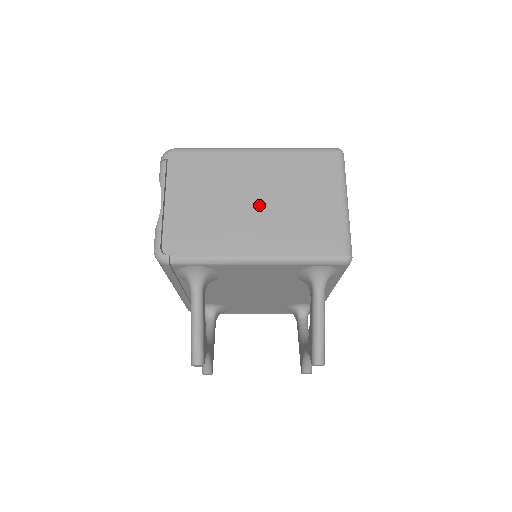
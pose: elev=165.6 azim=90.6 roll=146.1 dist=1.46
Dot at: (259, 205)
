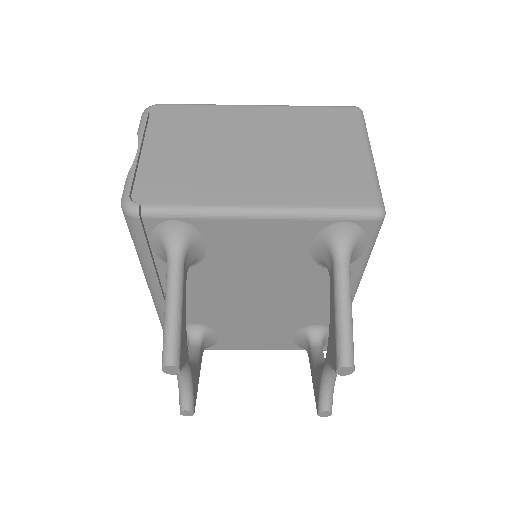
Dot at: (261, 155)
